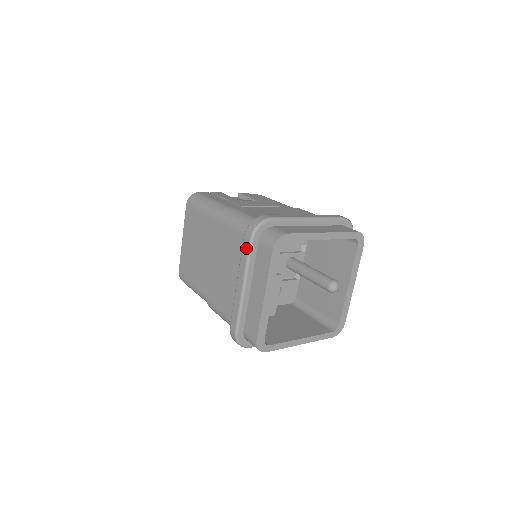
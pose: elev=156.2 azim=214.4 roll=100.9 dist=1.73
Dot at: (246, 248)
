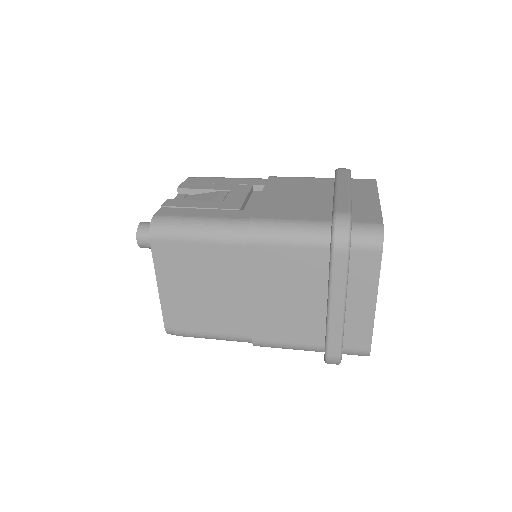
Dot at: (342, 264)
